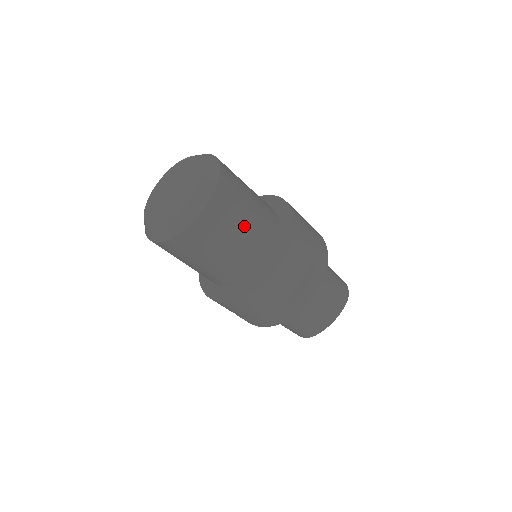
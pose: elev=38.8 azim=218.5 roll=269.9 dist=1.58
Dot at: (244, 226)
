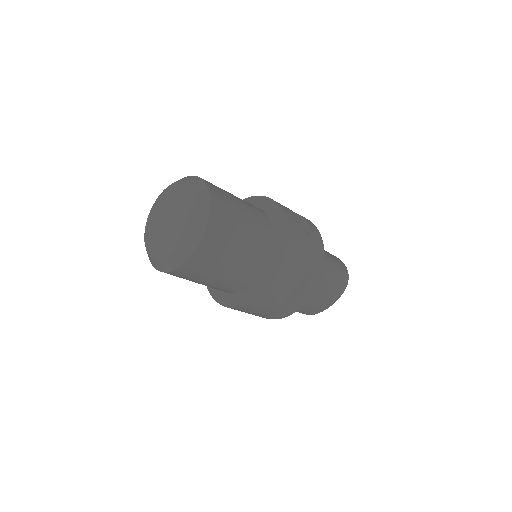
Dot at: (235, 257)
